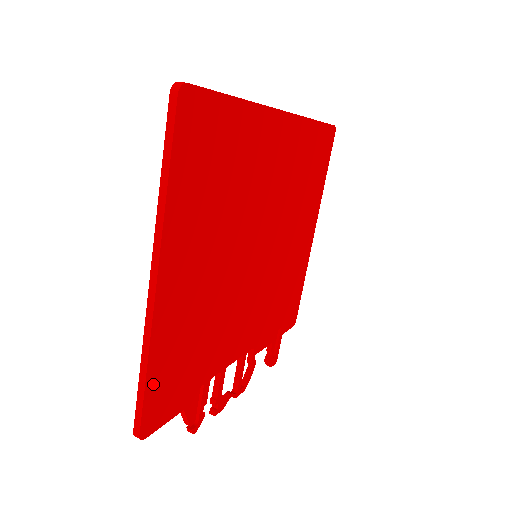
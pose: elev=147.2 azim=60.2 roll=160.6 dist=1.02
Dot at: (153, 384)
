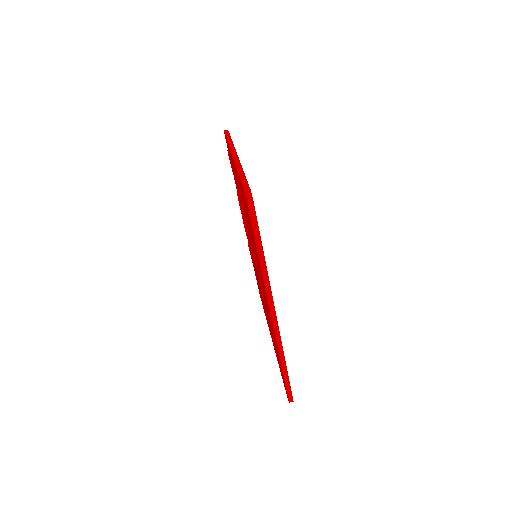
Dot at: occluded
